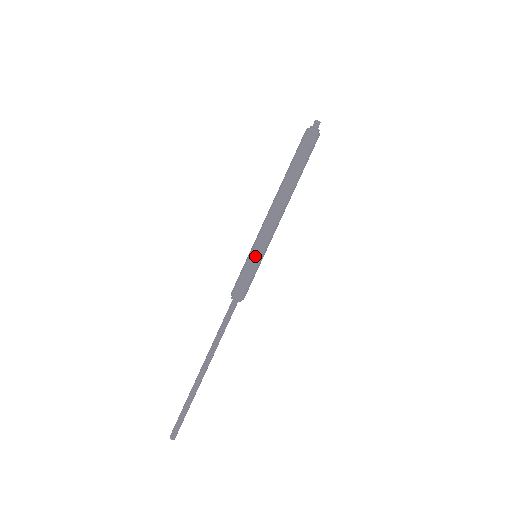
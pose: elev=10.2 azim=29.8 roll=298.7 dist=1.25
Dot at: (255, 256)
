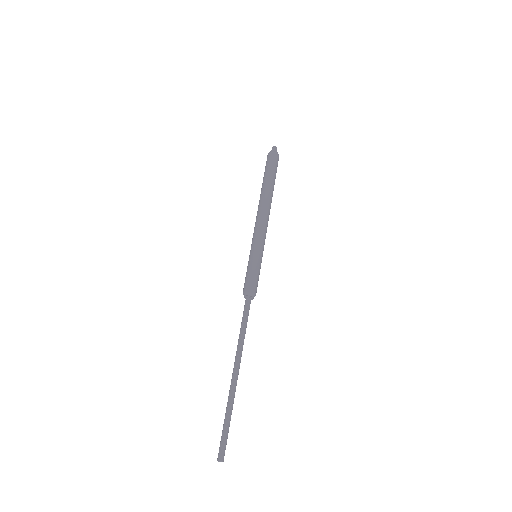
Dot at: (260, 254)
